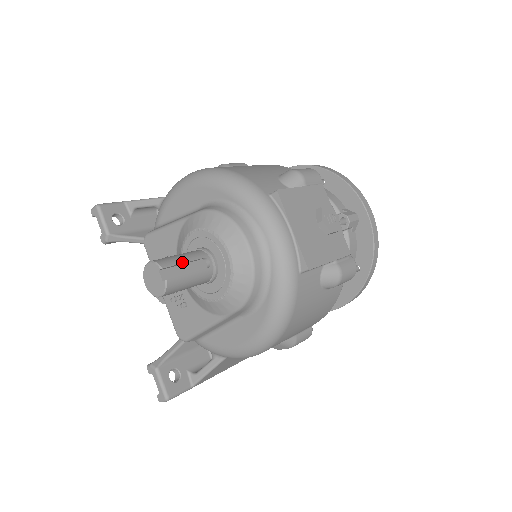
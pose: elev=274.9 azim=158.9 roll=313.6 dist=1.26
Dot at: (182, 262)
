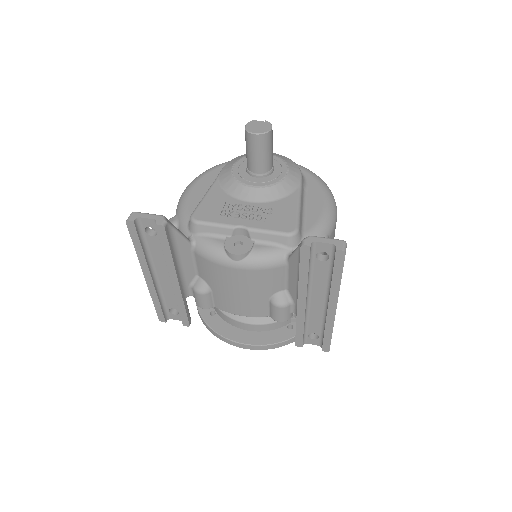
Dot at: occluded
